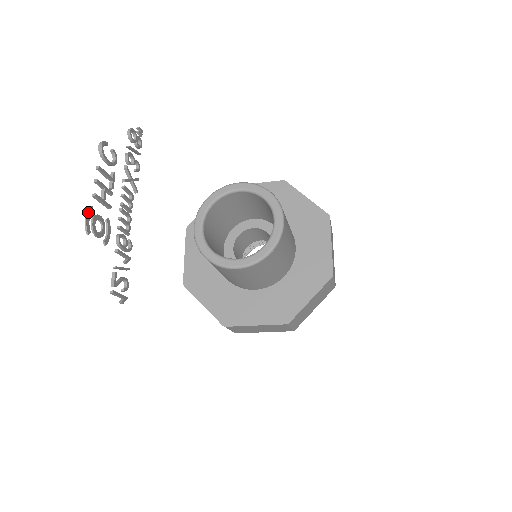
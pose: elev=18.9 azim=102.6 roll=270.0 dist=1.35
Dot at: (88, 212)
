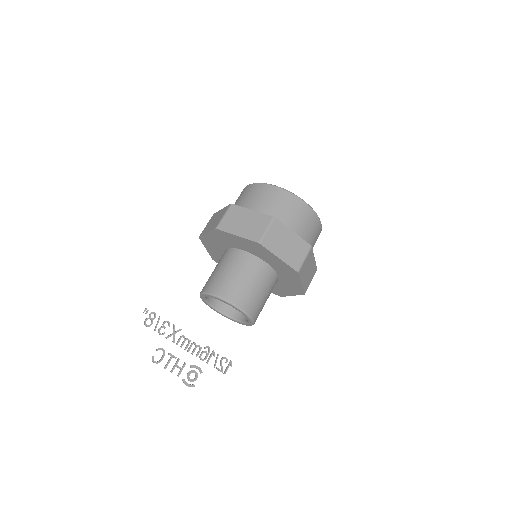
Dot at: (185, 384)
